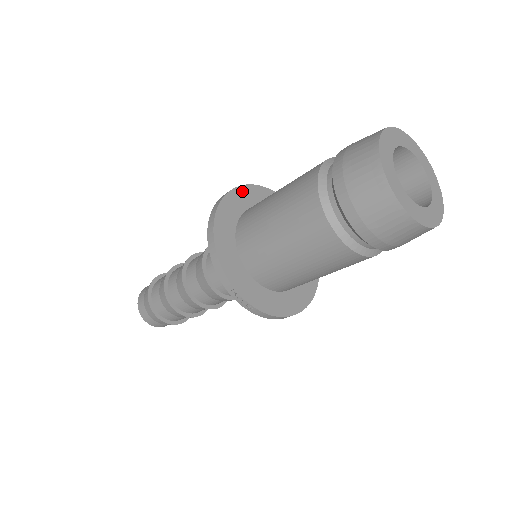
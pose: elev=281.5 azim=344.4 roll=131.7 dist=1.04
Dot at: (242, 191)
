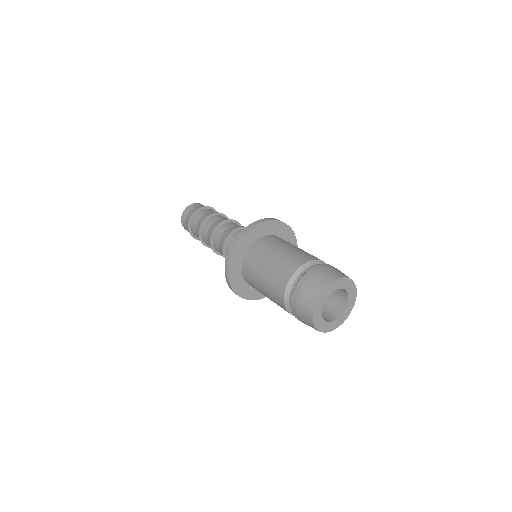
Dot at: (246, 236)
